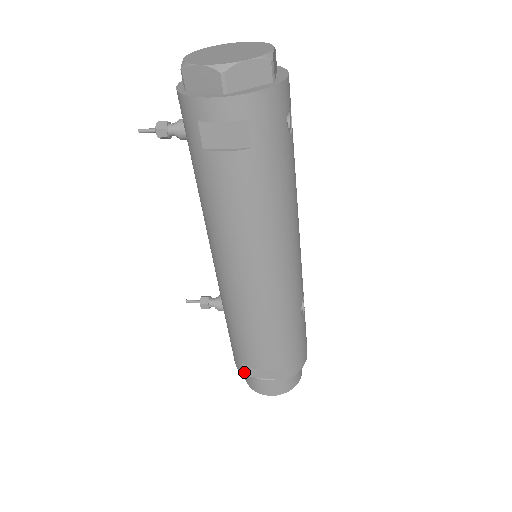
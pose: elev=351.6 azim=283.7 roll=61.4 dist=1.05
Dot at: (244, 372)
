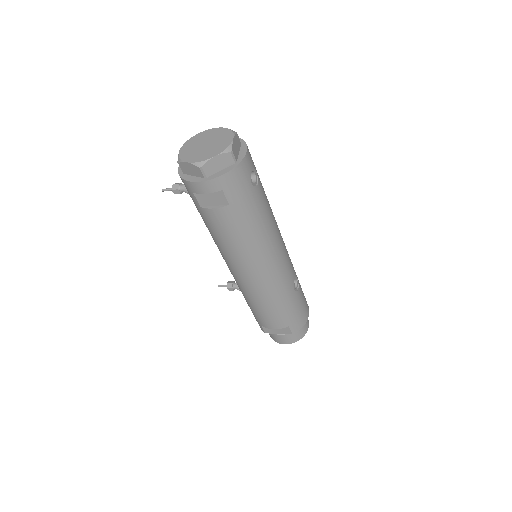
Dot at: (264, 331)
